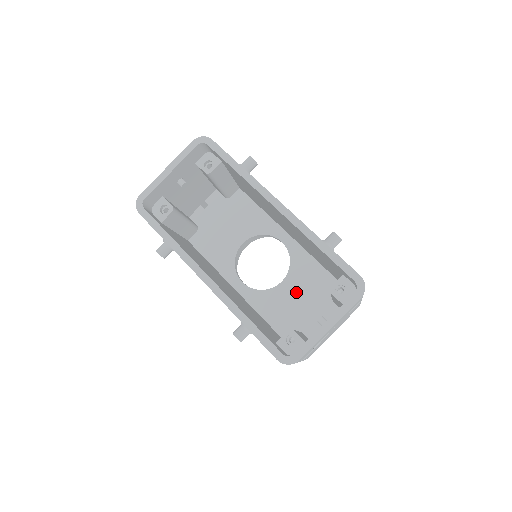
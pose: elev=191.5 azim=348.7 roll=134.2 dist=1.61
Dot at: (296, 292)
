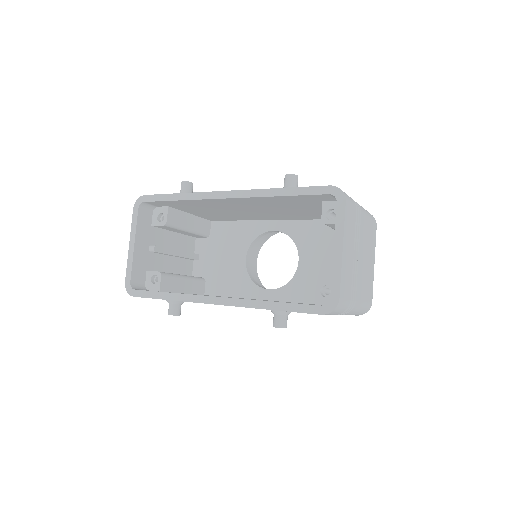
Dot at: (316, 259)
